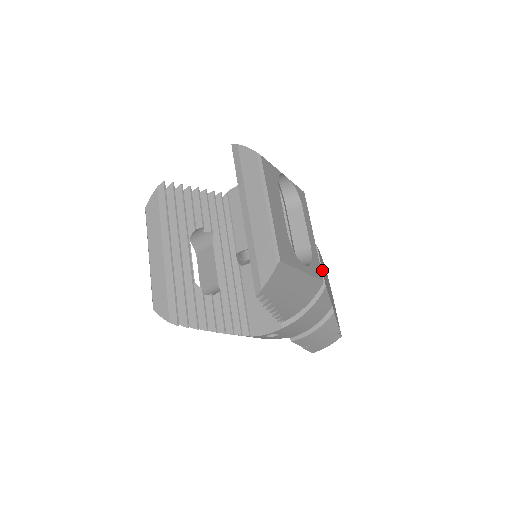
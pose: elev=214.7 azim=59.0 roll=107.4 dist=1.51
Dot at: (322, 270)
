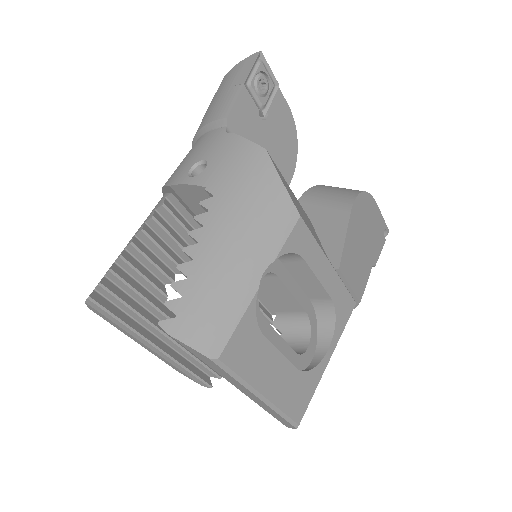
Dot at: (352, 289)
